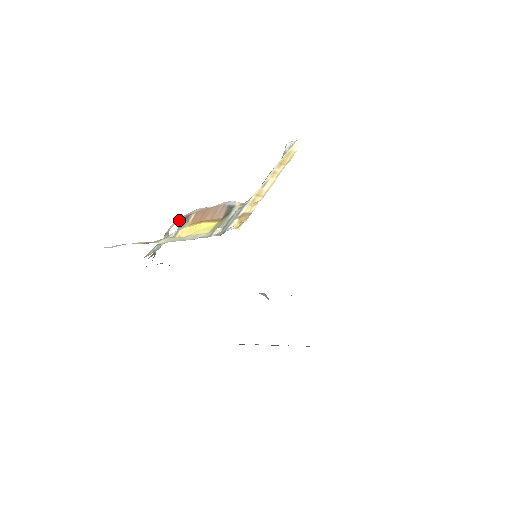
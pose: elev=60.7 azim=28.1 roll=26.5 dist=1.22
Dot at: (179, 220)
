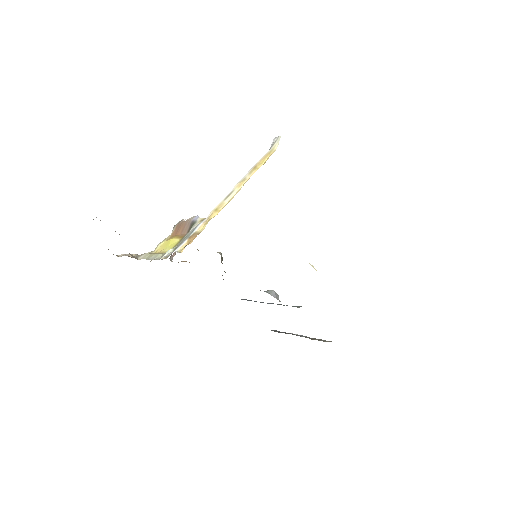
Dot at: occluded
